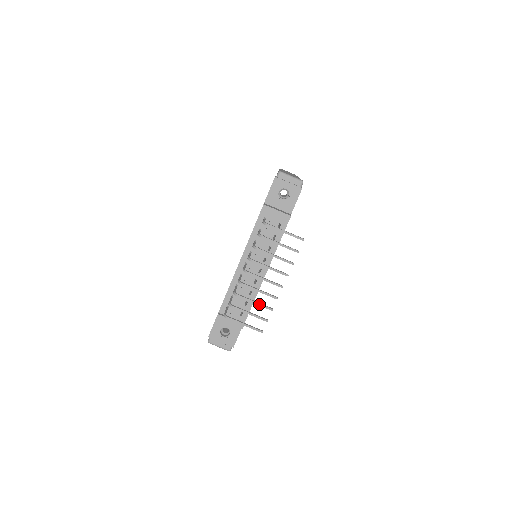
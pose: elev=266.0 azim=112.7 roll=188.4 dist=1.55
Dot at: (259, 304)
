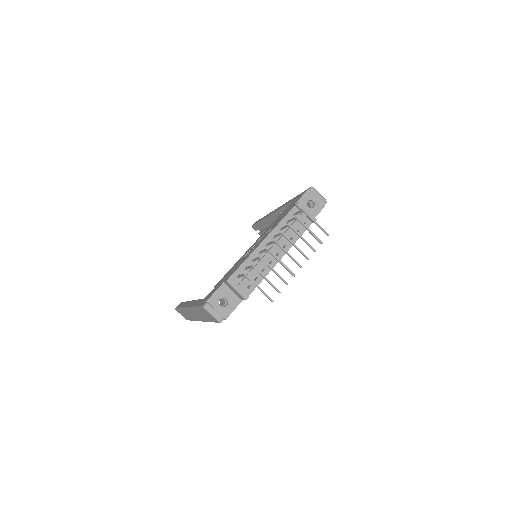
Dot at: (278, 275)
